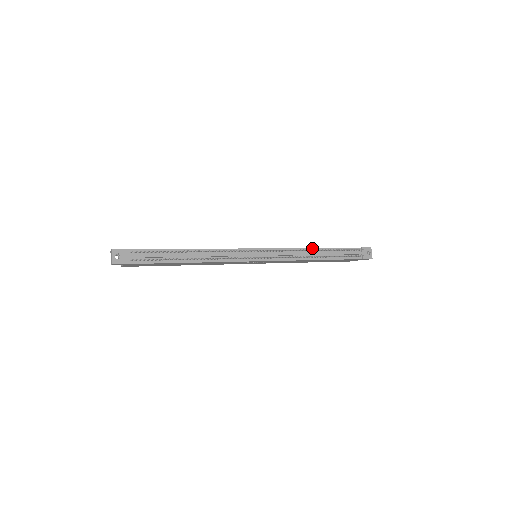
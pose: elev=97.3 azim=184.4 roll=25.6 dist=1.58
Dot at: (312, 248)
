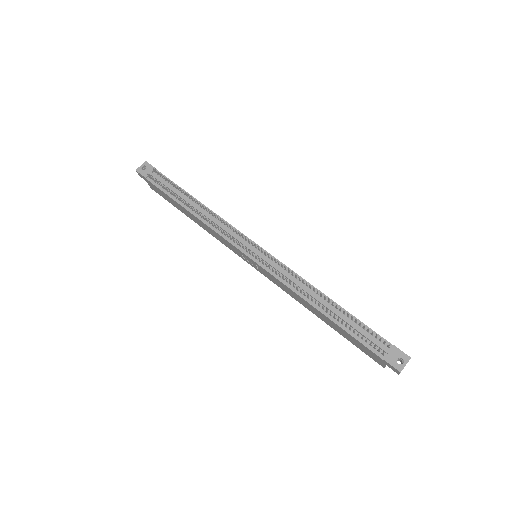
Dot at: (321, 292)
